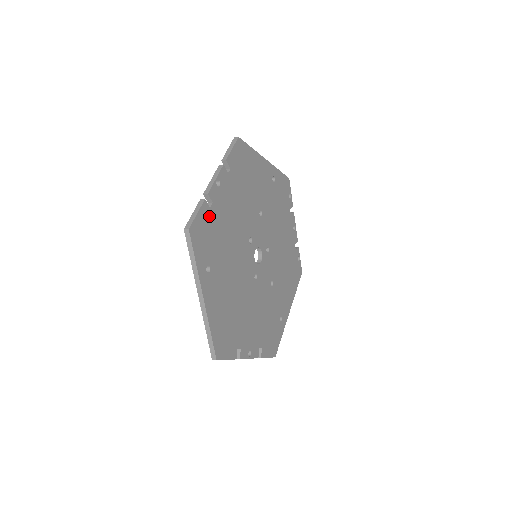
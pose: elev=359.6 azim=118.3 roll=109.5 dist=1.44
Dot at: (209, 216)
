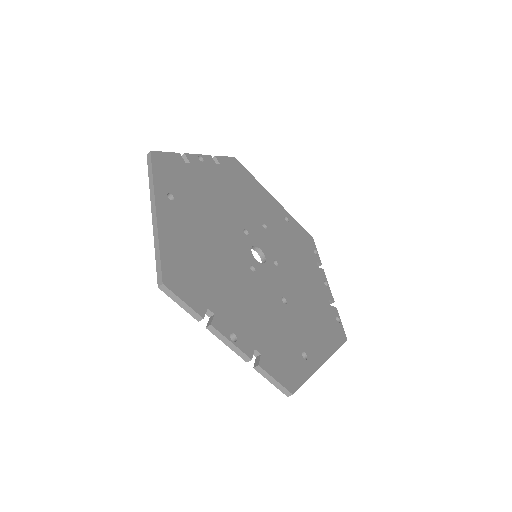
Dot at: (183, 167)
